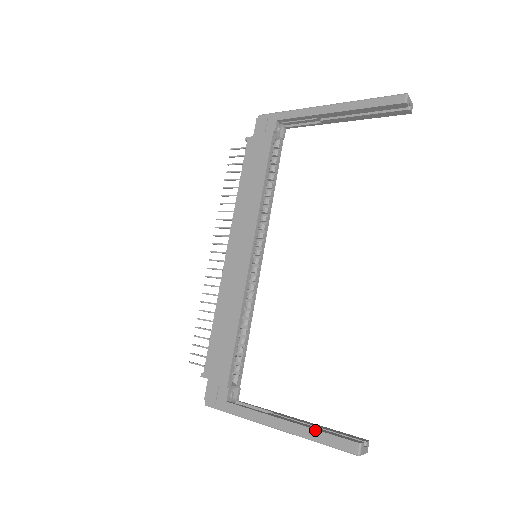
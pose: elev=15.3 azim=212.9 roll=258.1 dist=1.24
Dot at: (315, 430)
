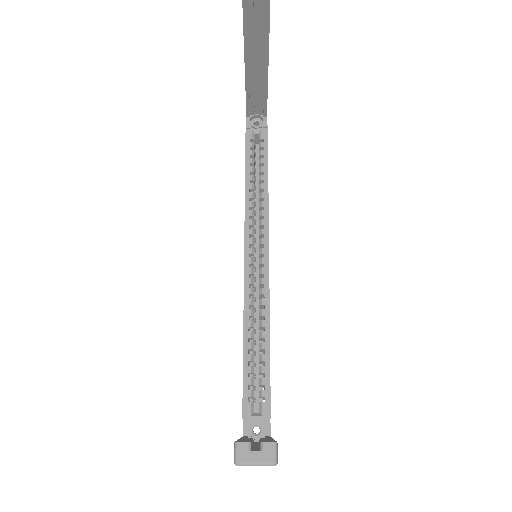
Dot at: occluded
